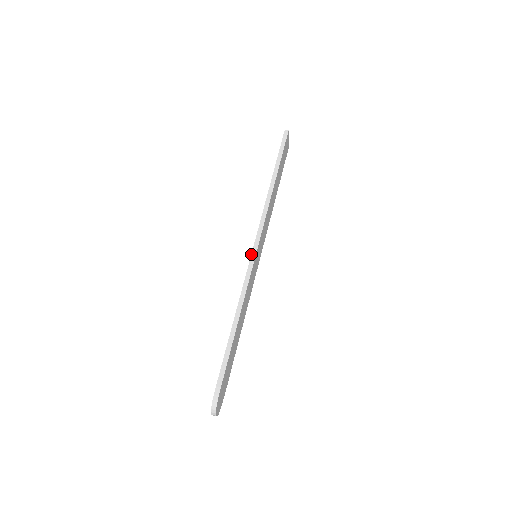
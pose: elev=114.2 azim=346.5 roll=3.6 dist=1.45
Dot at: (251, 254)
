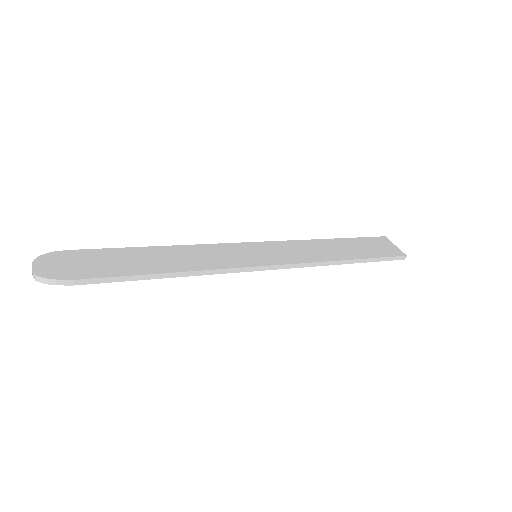
Dot at: occluded
